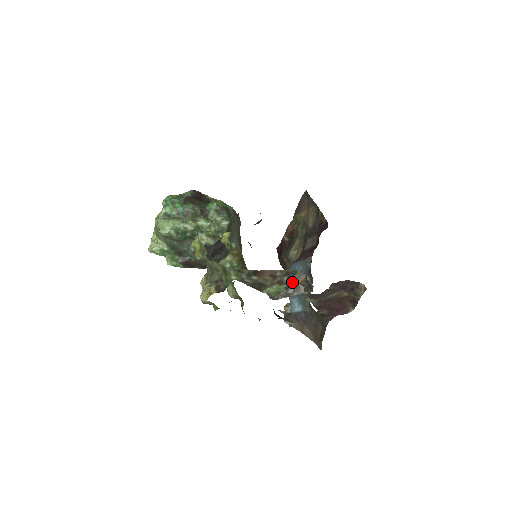
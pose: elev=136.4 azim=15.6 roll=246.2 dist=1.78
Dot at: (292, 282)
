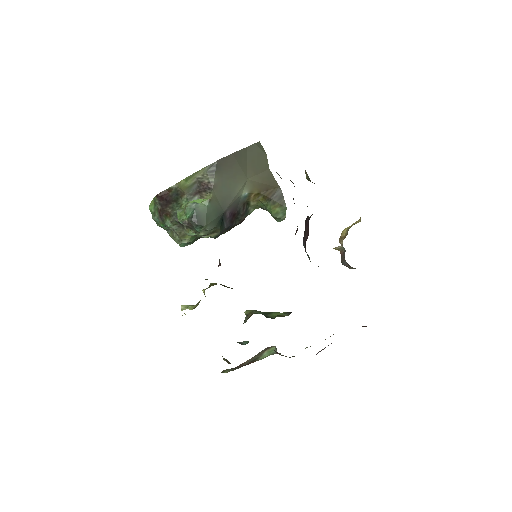
Dot at: occluded
